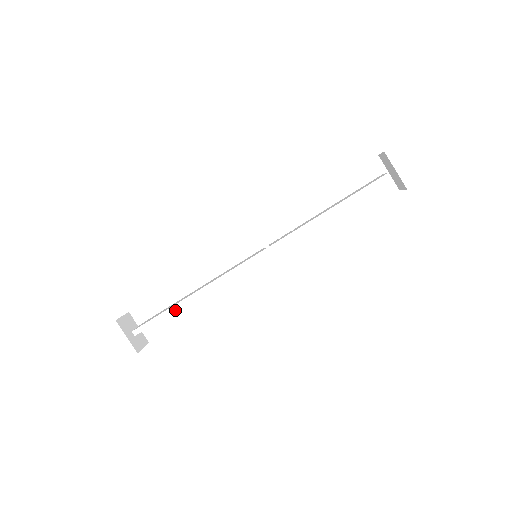
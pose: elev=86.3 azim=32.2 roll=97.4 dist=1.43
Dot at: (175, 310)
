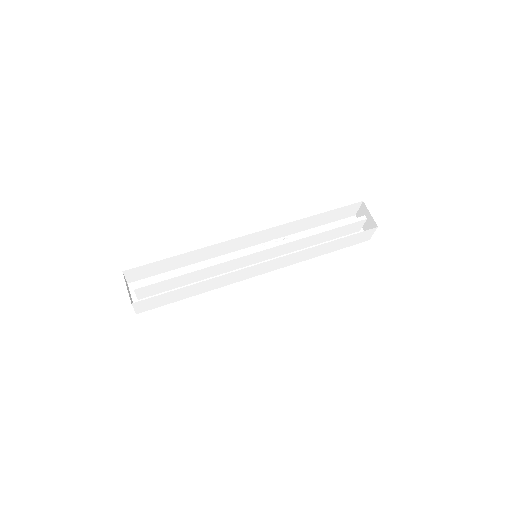
Dot at: (179, 275)
